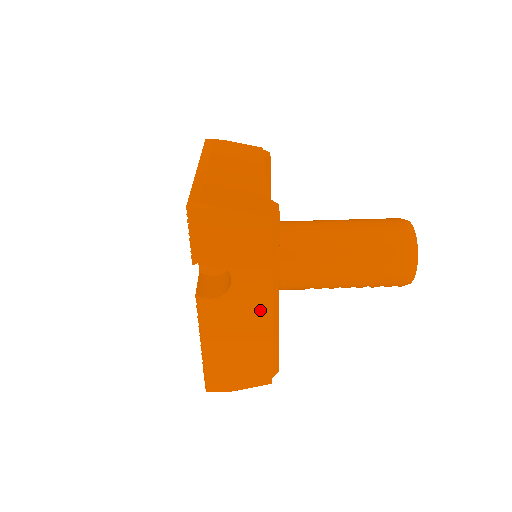
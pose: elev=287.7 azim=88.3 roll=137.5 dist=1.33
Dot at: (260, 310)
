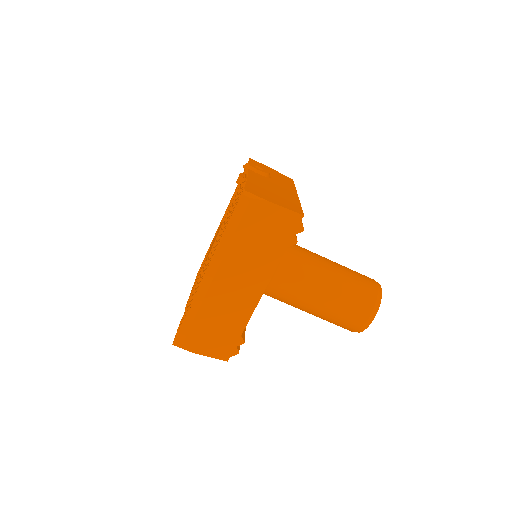
Dot at: occluded
